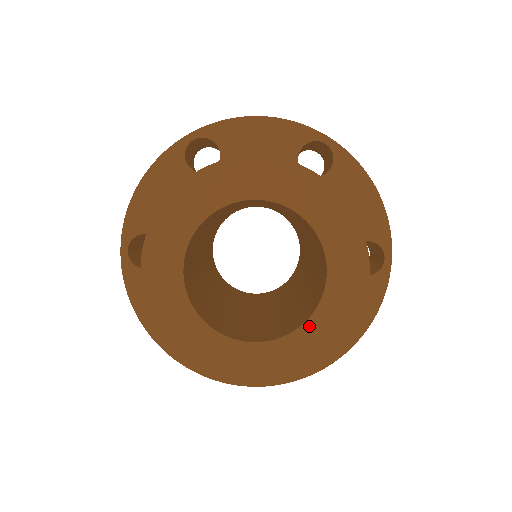
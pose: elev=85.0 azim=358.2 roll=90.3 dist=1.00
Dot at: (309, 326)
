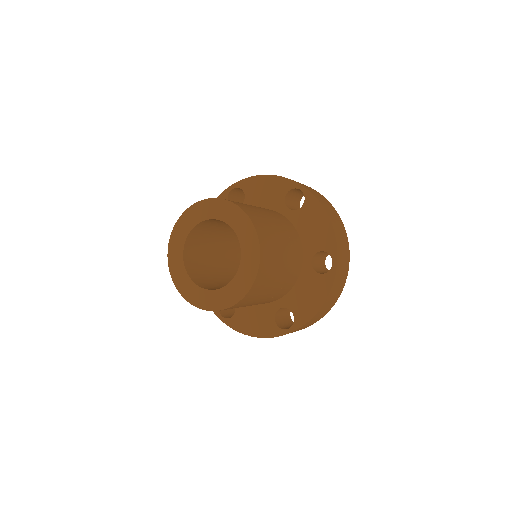
Dot at: (201, 290)
